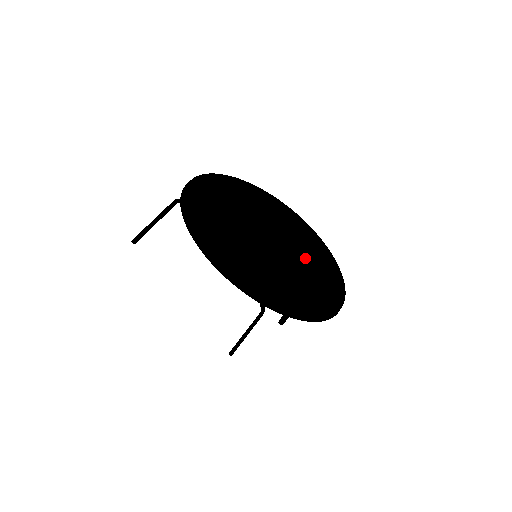
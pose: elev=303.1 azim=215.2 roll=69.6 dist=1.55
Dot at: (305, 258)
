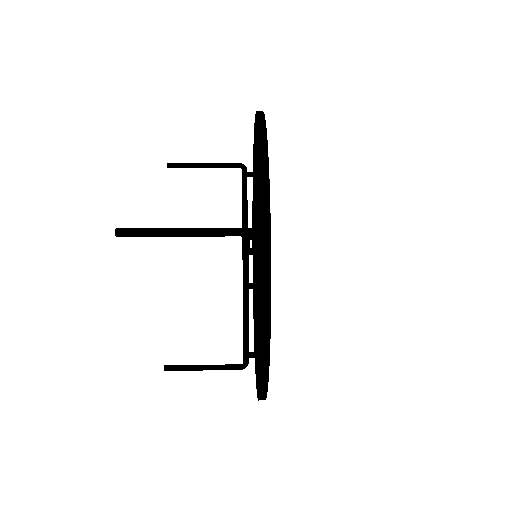
Dot at: occluded
